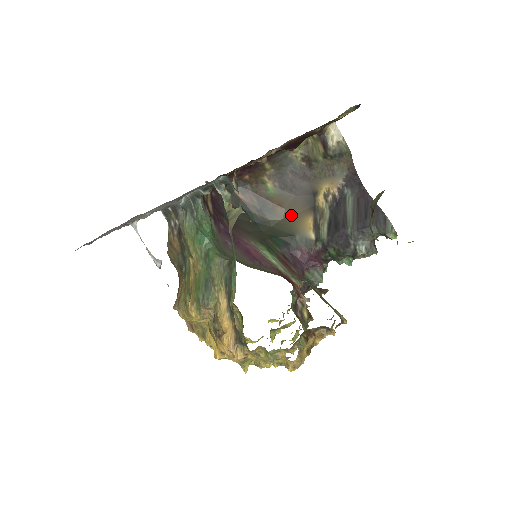
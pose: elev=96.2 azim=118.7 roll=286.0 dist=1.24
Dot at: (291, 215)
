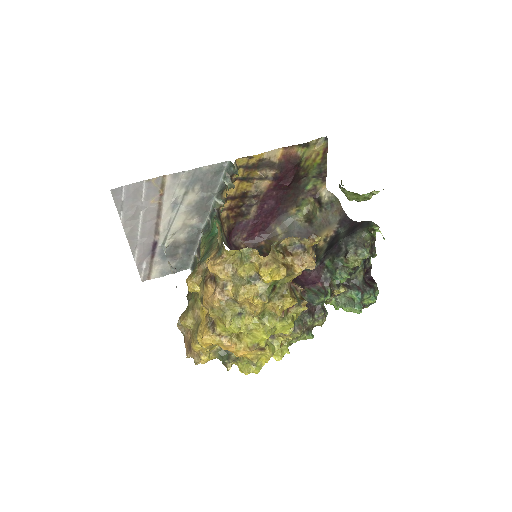
Dot at: occluded
